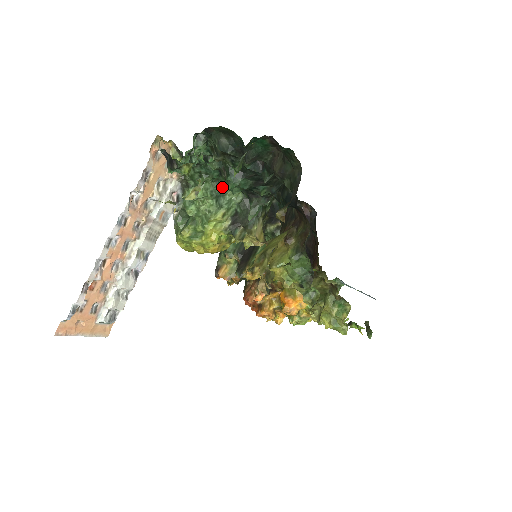
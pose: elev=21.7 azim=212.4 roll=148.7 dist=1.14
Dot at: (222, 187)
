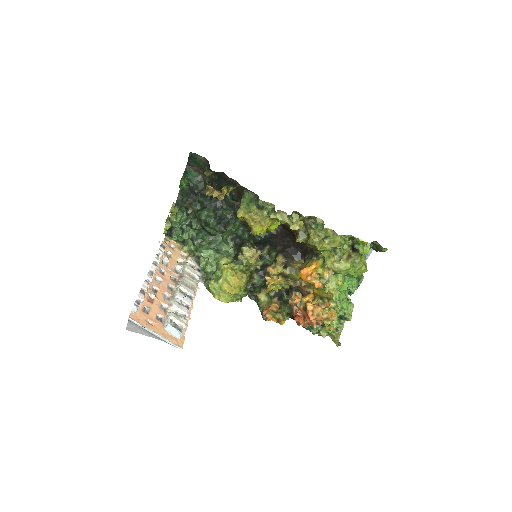
Dot at: (216, 244)
